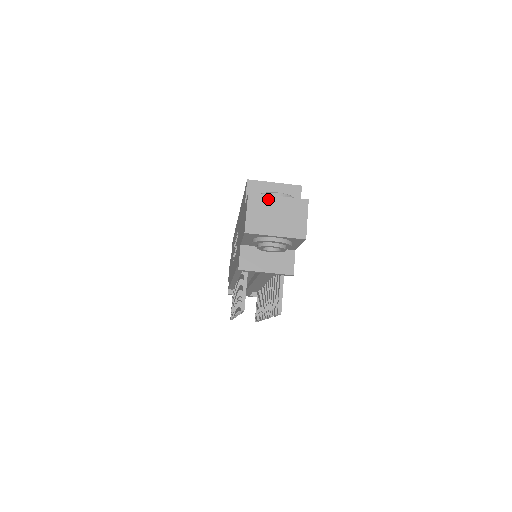
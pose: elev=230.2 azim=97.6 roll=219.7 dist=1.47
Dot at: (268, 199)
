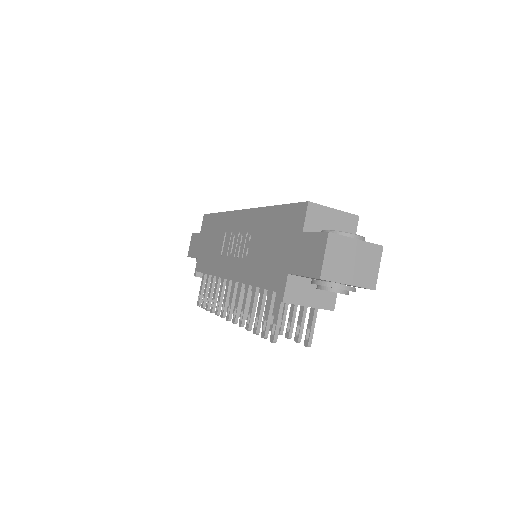
Dot at: (347, 242)
